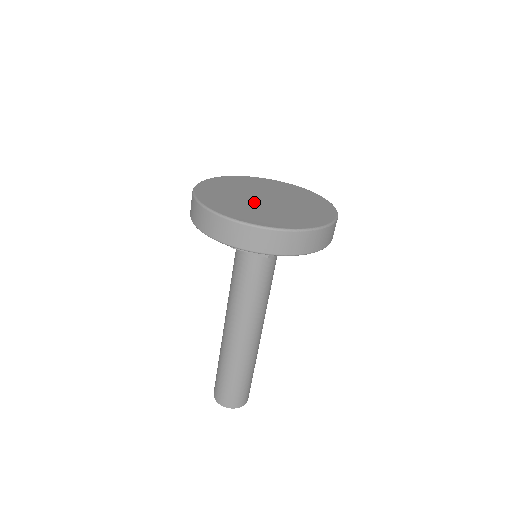
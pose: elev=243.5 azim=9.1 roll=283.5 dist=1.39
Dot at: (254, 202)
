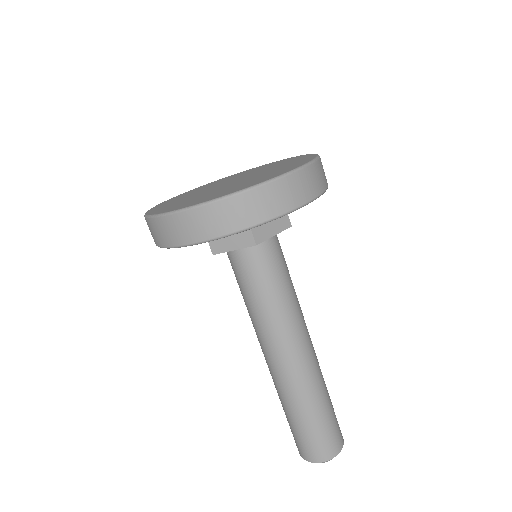
Dot at: (213, 190)
